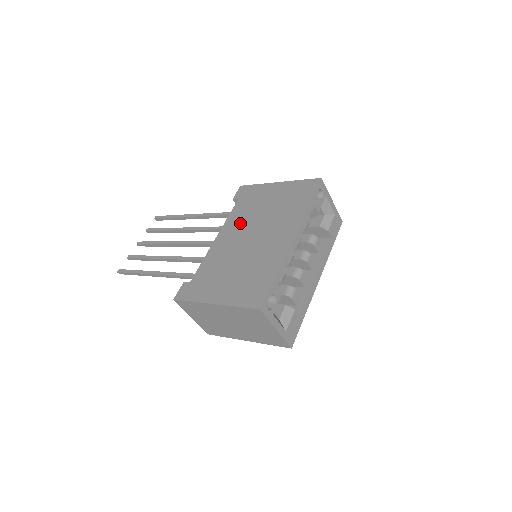
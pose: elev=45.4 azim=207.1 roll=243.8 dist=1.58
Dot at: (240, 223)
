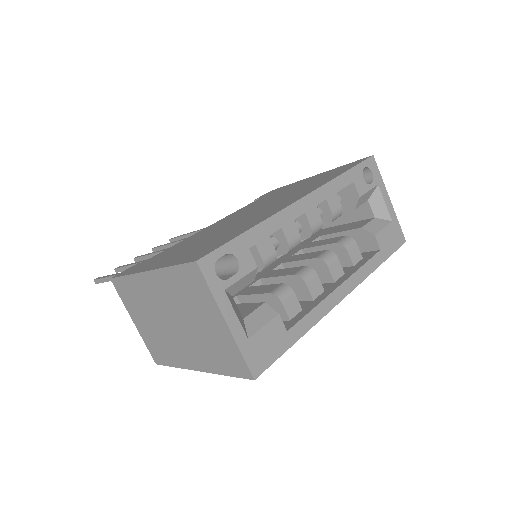
Dot at: (246, 209)
